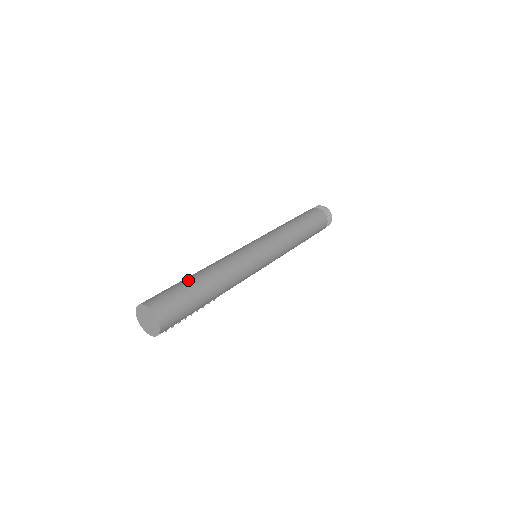
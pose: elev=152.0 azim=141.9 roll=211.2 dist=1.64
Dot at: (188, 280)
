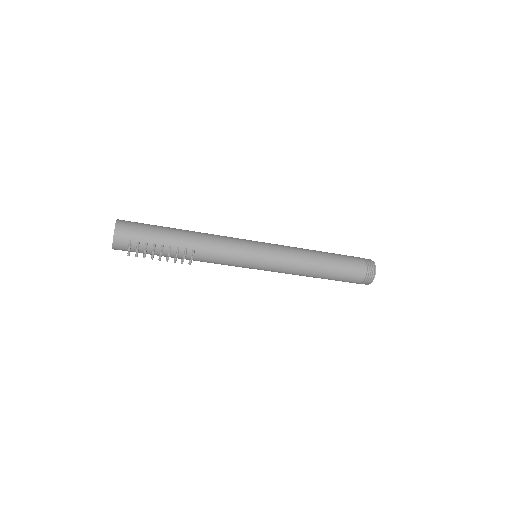
Dot at: occluded
